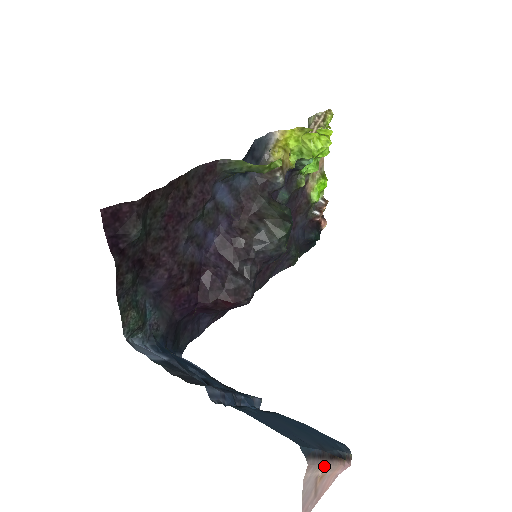
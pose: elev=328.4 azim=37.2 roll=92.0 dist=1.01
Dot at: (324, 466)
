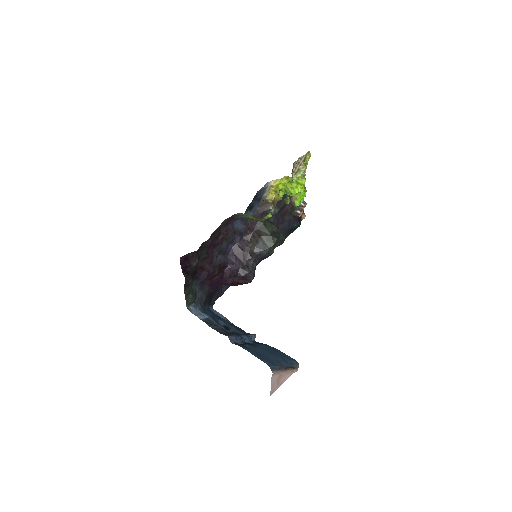
Dot at: (282, 373)
